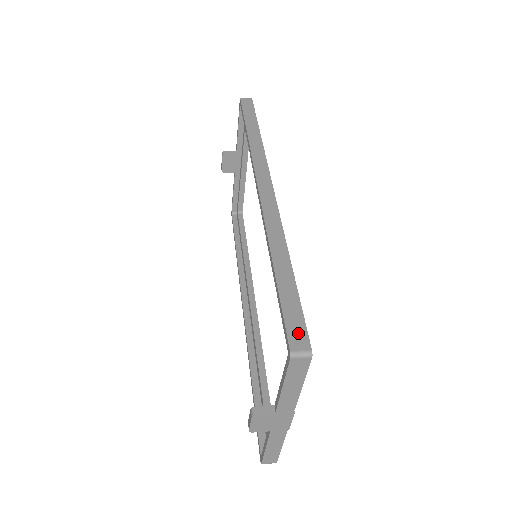
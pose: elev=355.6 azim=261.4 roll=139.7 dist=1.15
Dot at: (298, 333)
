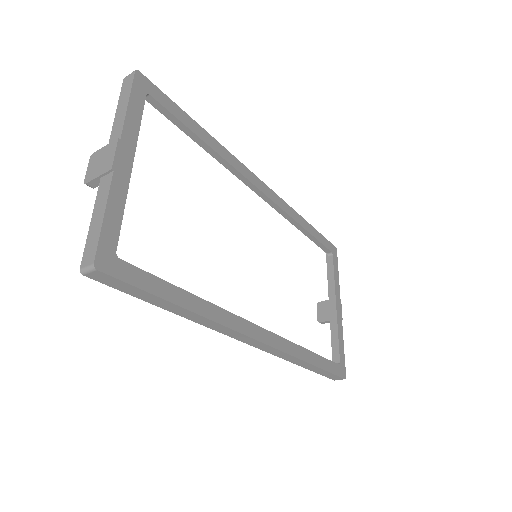
Dot at: occluded
